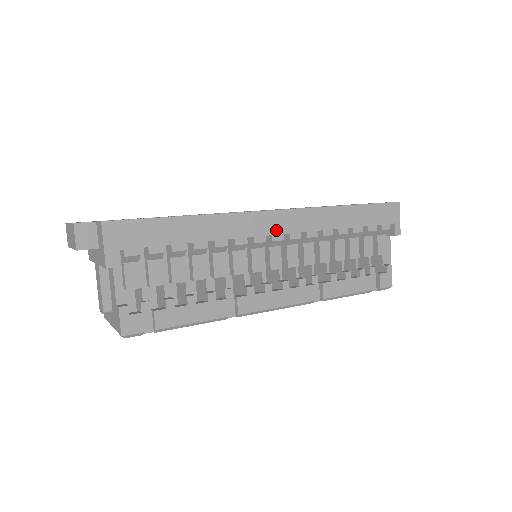
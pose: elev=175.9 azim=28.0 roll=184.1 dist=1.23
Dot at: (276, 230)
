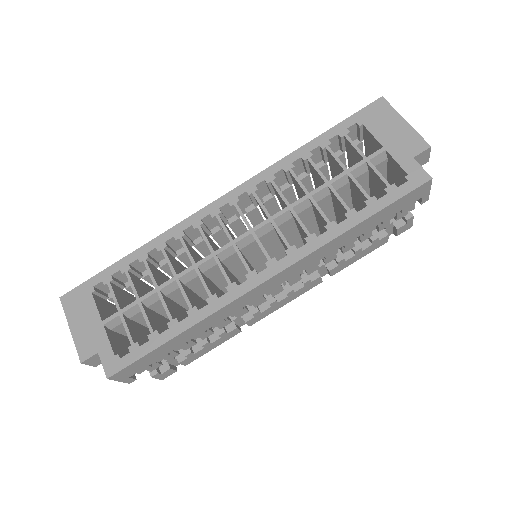
Dot at: (271, 288)
